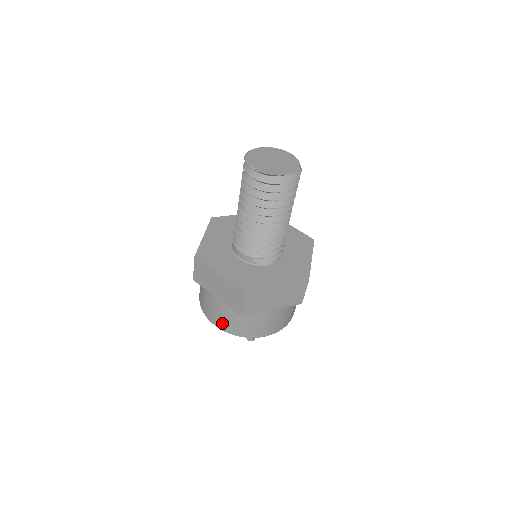
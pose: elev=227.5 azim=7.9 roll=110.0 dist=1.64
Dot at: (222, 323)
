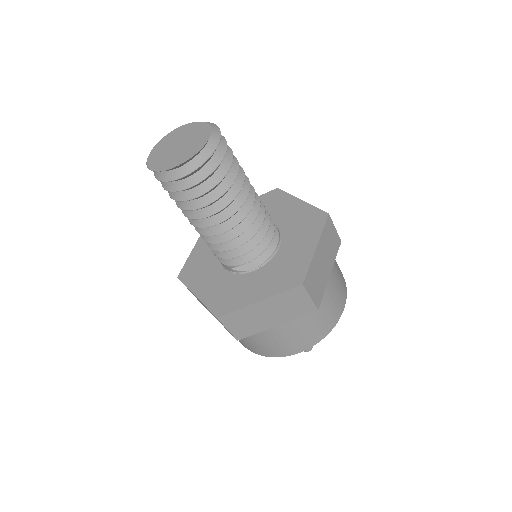
Dot at: (243, 344)
